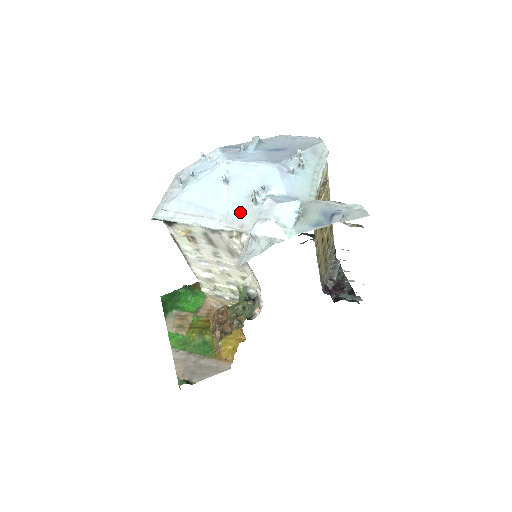
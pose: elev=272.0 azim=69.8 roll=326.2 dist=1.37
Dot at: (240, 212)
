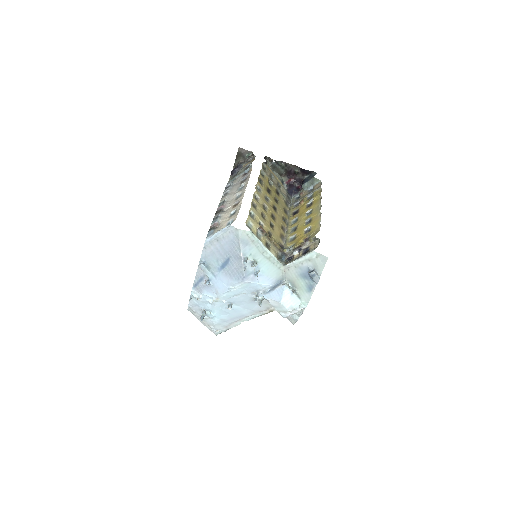
Dot at: (258, 306)
